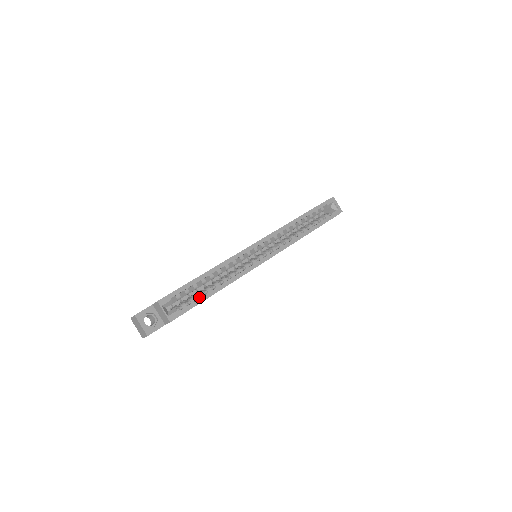
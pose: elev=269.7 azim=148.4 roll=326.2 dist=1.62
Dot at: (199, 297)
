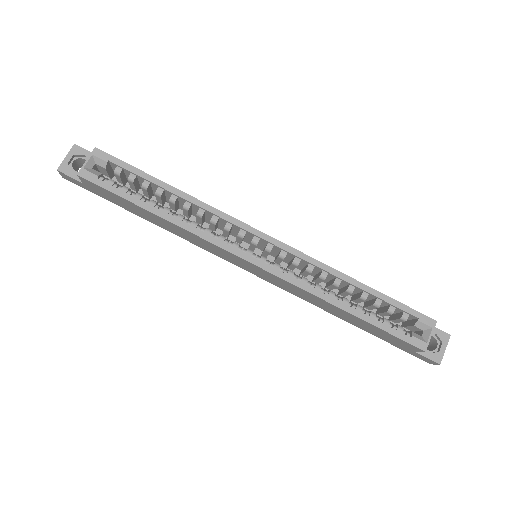
Dot at: (135, 196)
